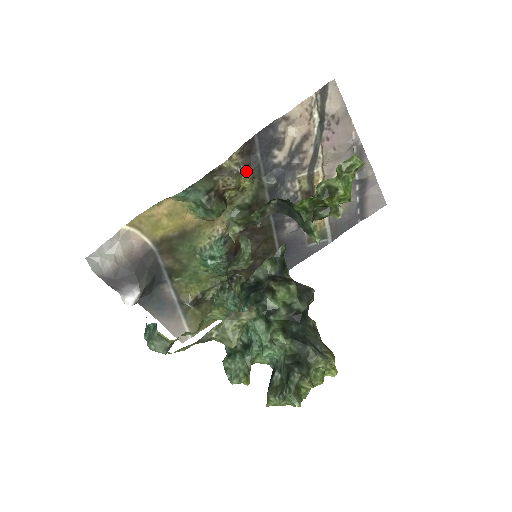
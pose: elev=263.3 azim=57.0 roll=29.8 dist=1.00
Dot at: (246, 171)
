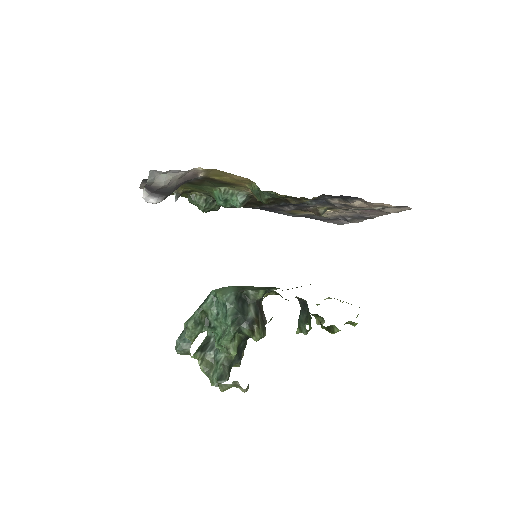
Dot at: occluded
